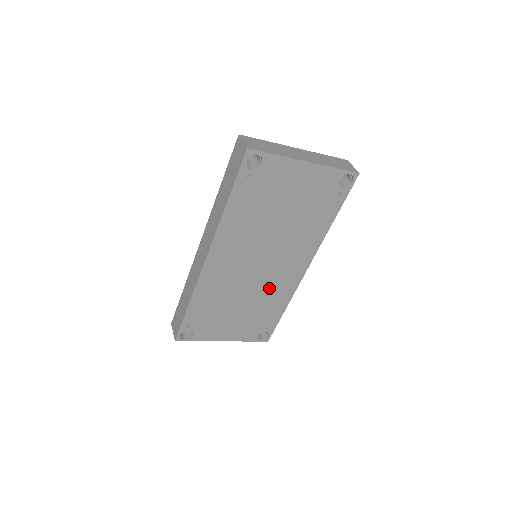
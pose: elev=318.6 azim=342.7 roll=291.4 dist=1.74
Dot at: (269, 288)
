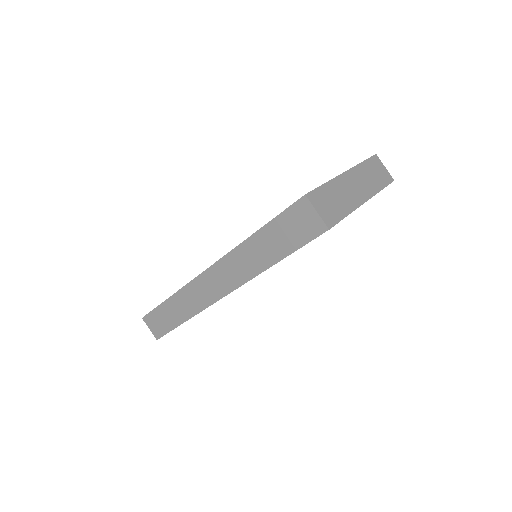
Dot at: occluded
